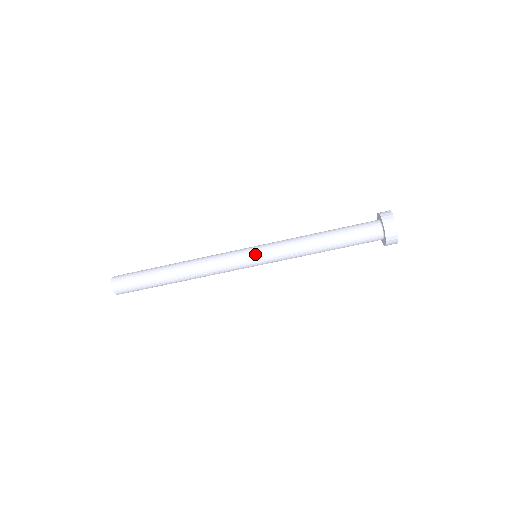
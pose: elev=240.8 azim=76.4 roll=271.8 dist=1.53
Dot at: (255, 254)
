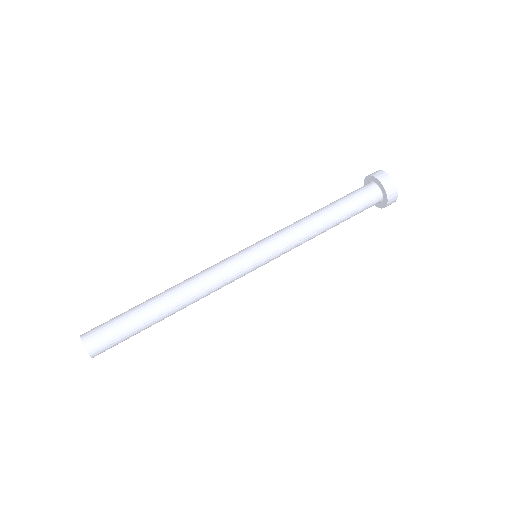
Dot at: (252, 245)
